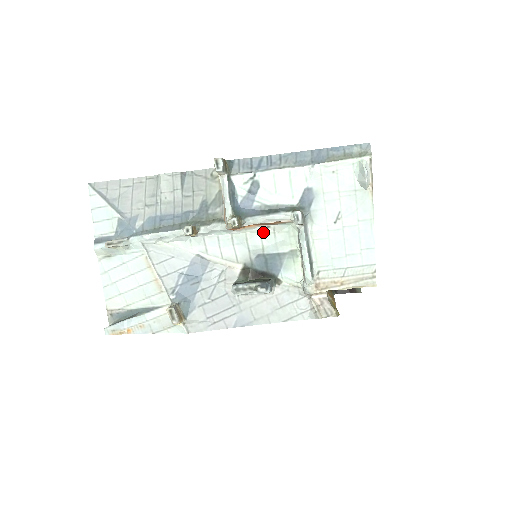
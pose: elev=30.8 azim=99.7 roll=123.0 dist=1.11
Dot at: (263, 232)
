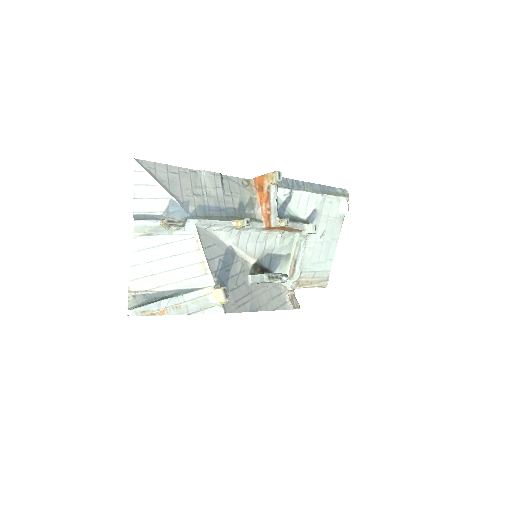
Dot at: (280, 236)
